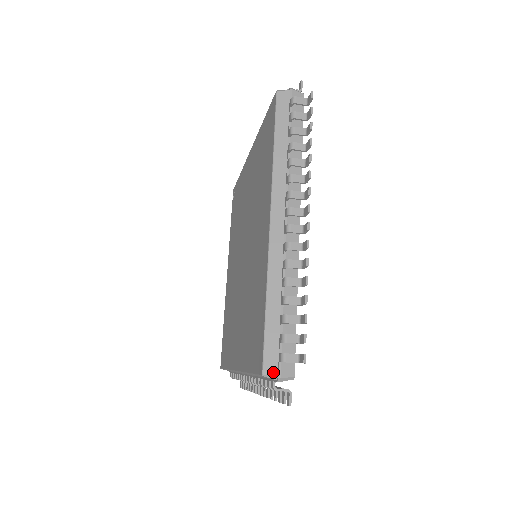
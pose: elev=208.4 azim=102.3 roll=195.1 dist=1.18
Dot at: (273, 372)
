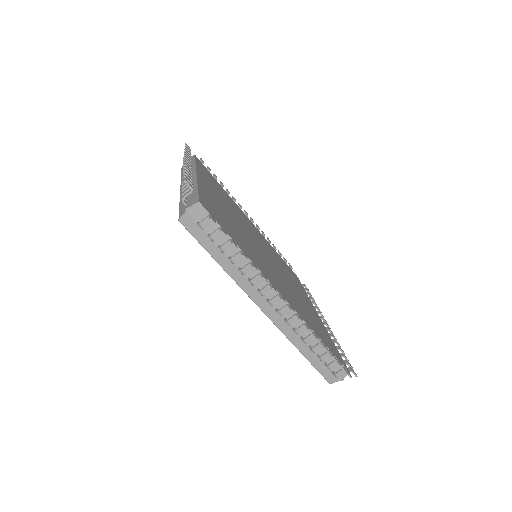
Dot at: (184, 212)
